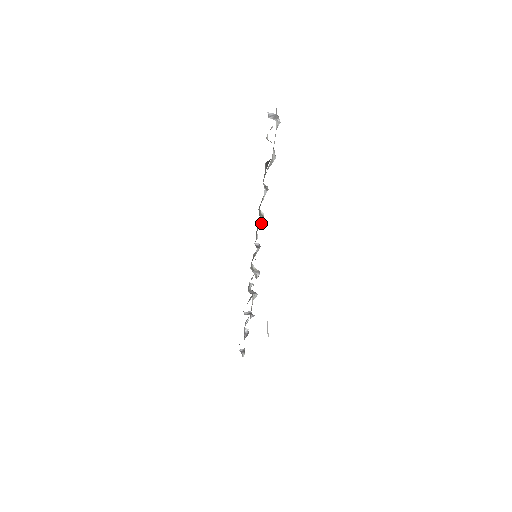
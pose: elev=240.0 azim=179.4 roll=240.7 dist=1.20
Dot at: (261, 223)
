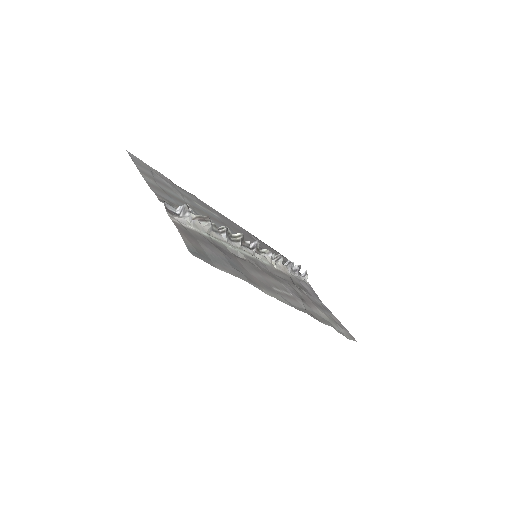
Dot at: (241, 243)
